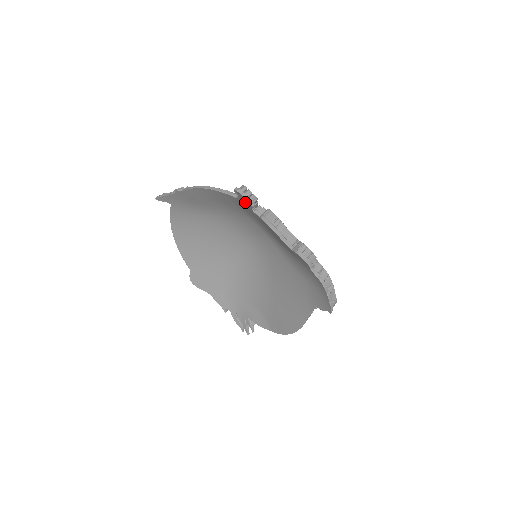
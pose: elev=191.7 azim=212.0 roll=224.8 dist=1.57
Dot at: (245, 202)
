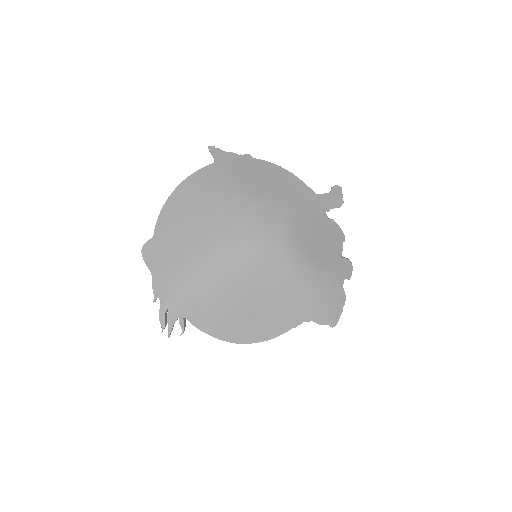
Dot at: (330, 200)
